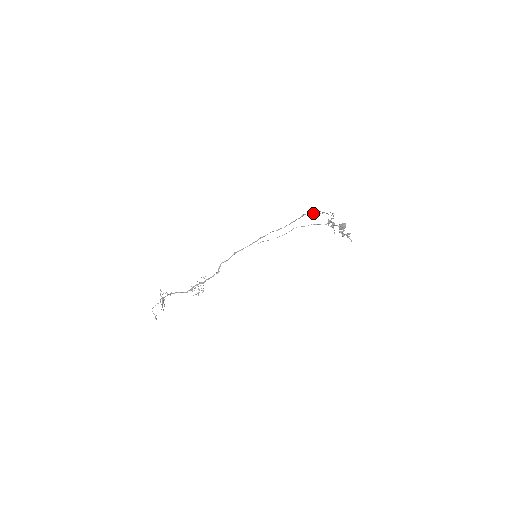
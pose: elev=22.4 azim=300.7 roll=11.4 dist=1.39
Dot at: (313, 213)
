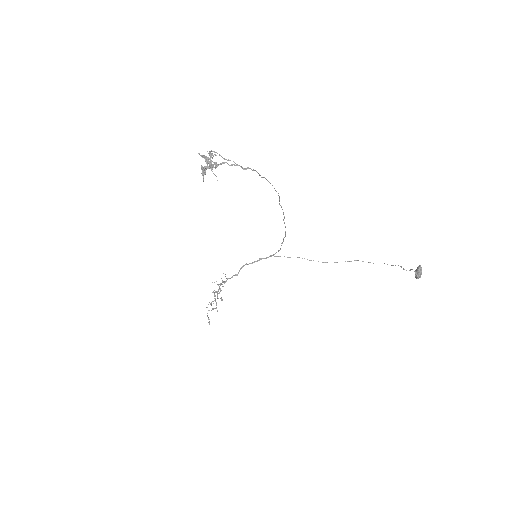
Dot at: (211, 155)
